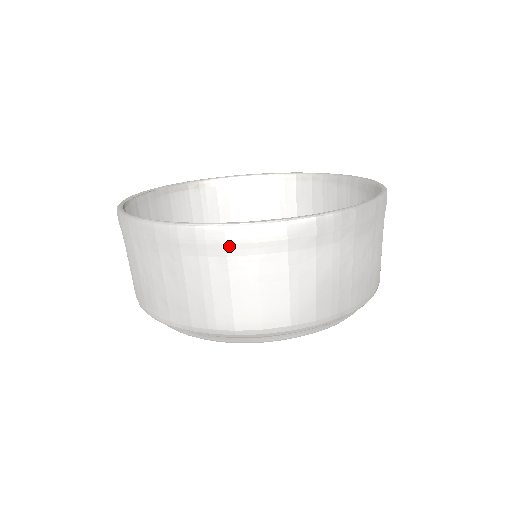
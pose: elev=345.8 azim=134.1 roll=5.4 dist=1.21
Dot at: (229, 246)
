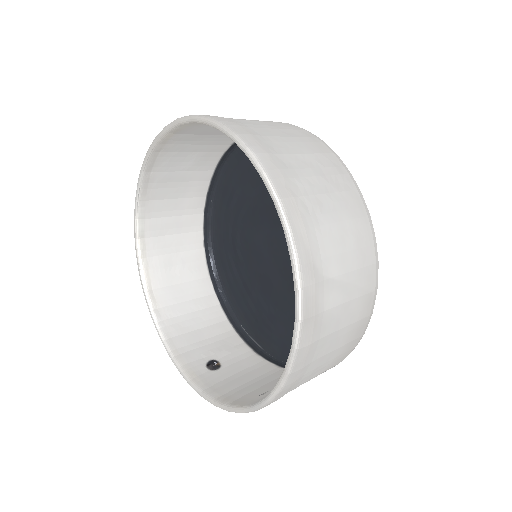
Dot at: occluded
